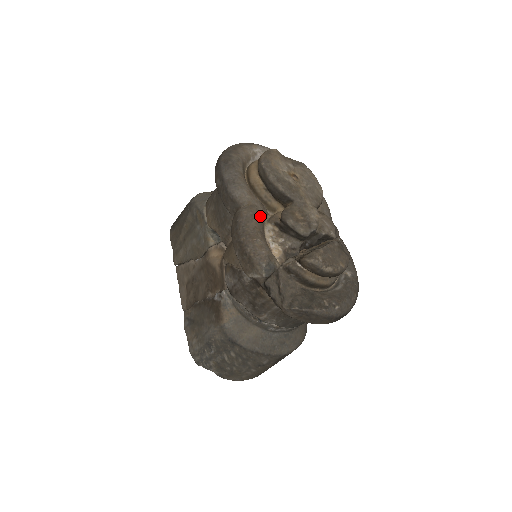
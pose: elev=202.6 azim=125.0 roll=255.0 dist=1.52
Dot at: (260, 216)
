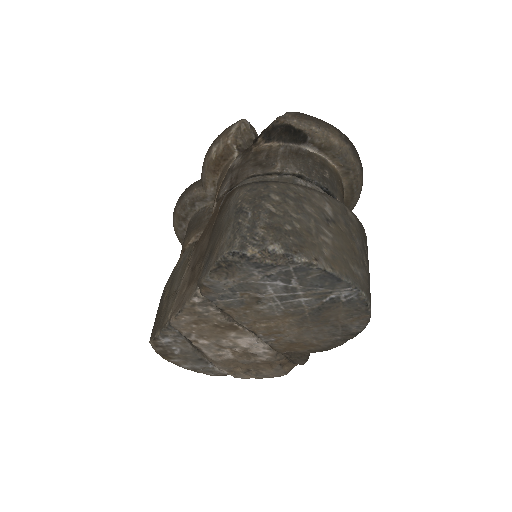
Dot at: occluded
